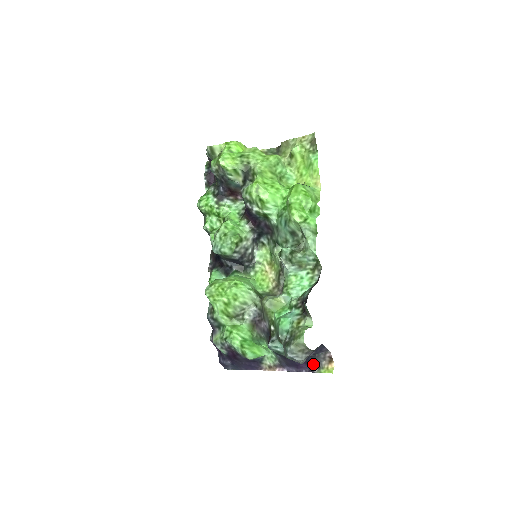
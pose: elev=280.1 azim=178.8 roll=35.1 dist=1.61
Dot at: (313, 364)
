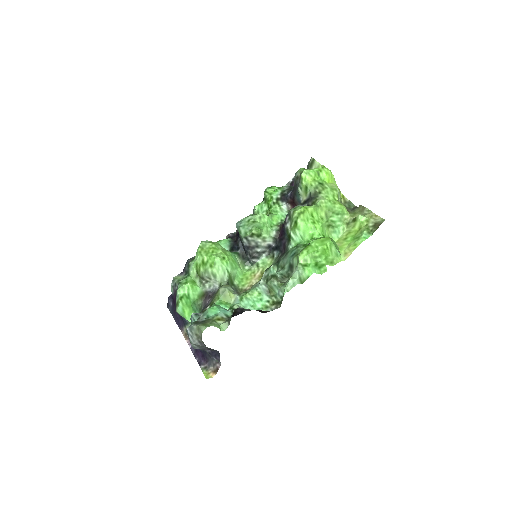
Dot at: (205, 361)
